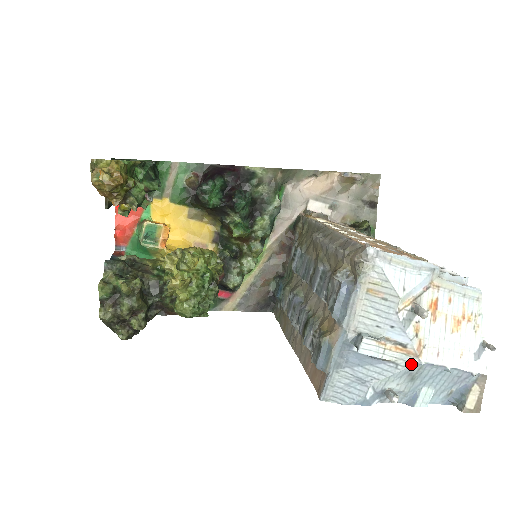
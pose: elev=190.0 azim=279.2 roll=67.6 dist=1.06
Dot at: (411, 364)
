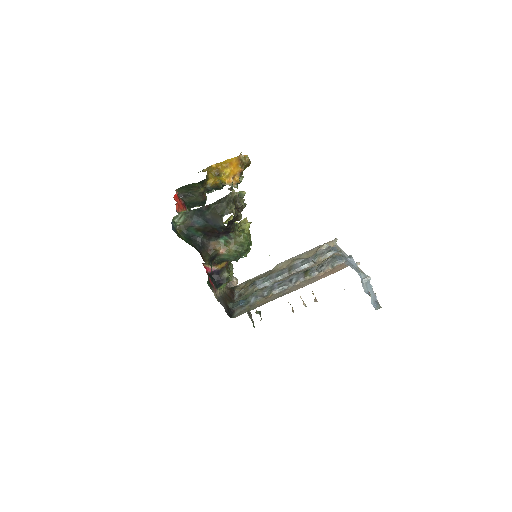
Dot at: (365, 274)
